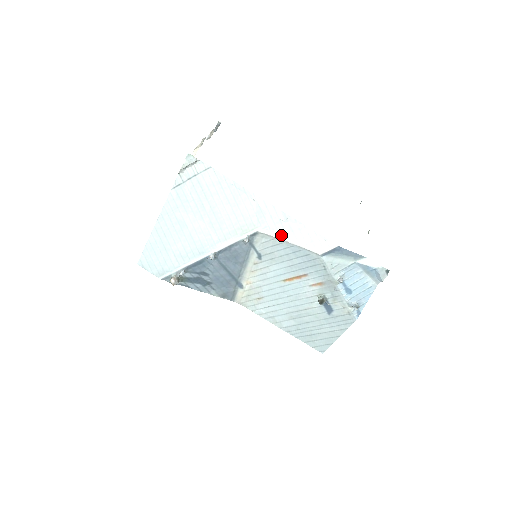
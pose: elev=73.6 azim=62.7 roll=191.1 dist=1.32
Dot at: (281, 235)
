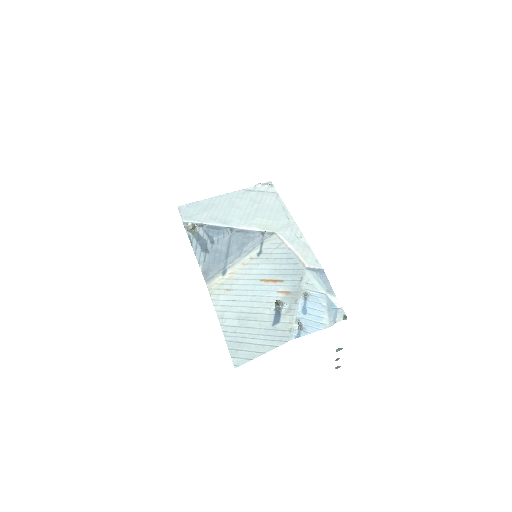
Dot at: (289, 242)
